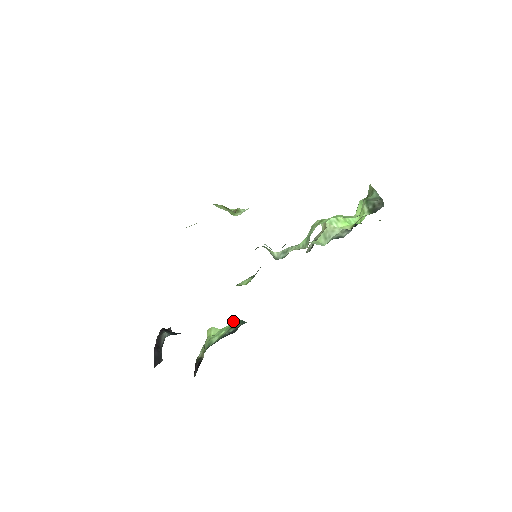
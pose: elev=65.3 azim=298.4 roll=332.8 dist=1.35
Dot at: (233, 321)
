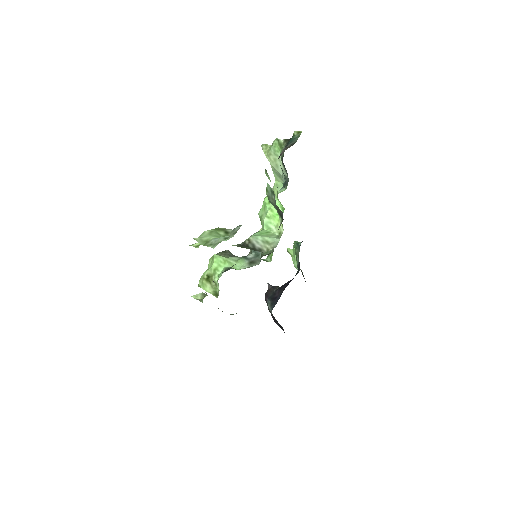
Dot at: (293, 243)
